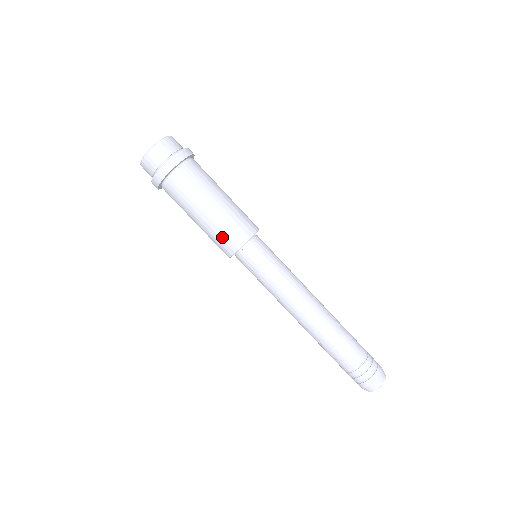
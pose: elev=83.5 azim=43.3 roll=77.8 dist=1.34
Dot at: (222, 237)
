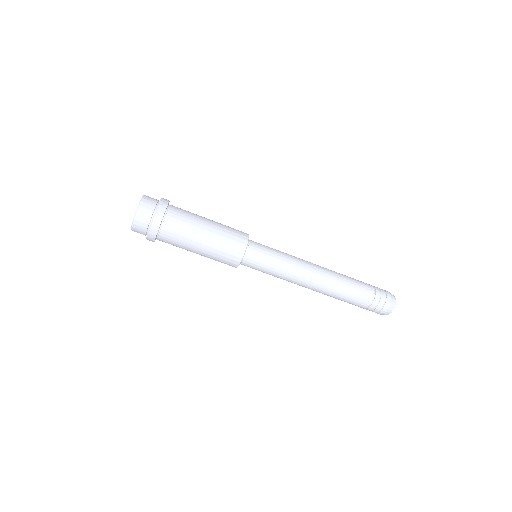
Dot at: occluded
